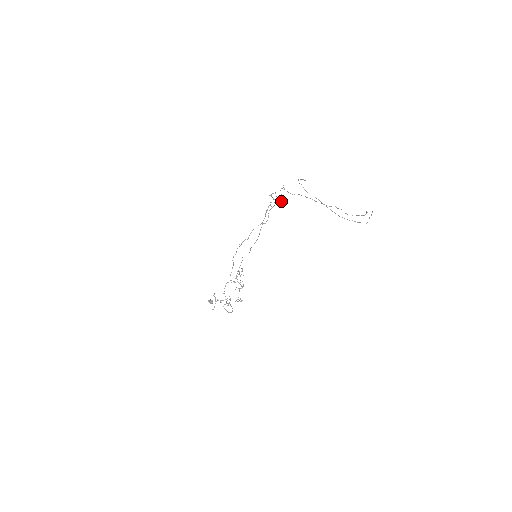
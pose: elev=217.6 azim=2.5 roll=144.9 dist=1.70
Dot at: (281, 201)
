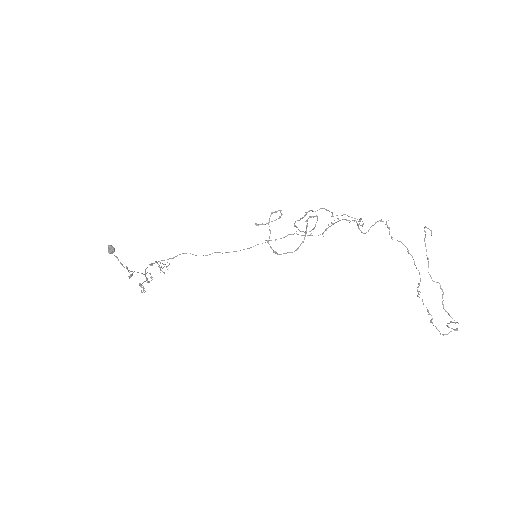
Dot at: occluded
